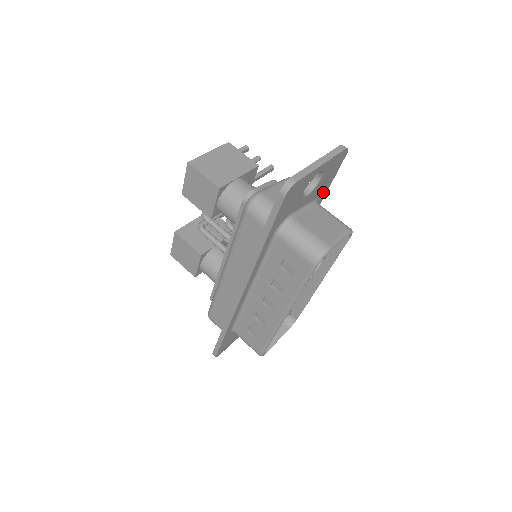
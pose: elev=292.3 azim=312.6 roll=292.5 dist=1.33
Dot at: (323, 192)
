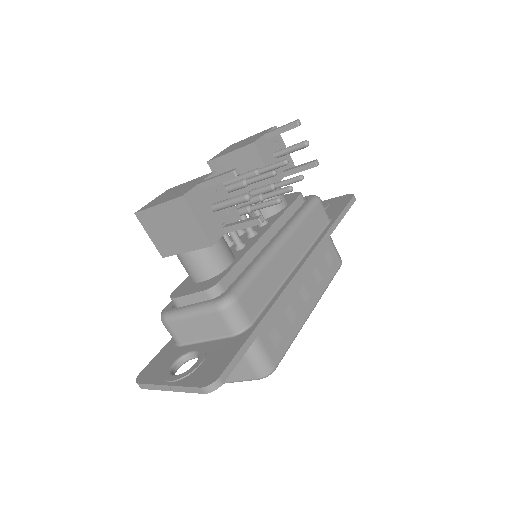
Dot at: occluded
